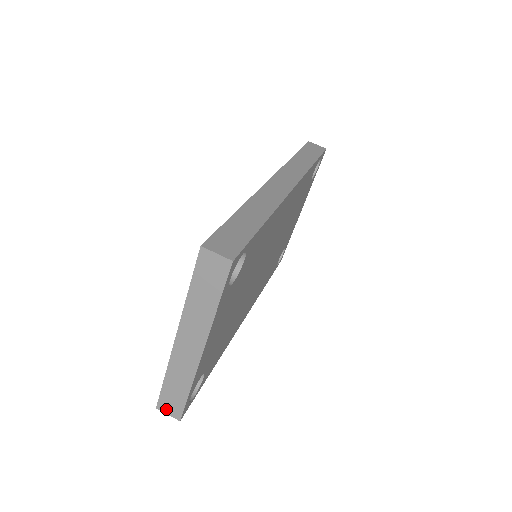
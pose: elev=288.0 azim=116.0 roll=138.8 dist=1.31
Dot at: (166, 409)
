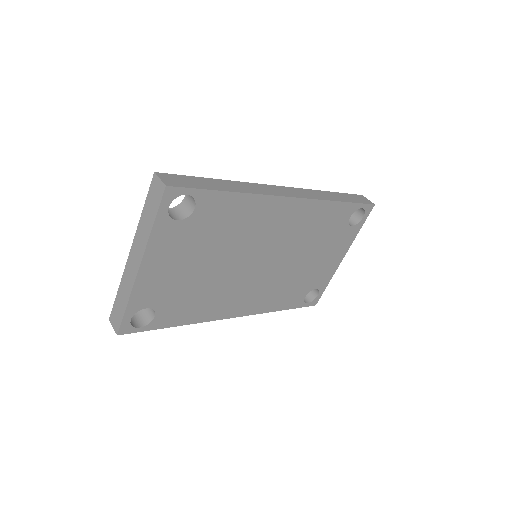
Dot at: (113, 321)
